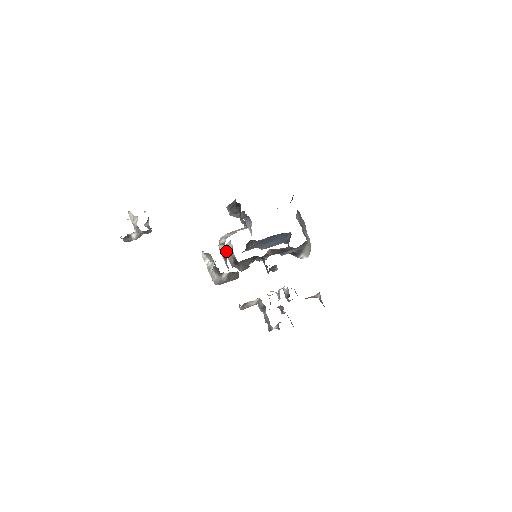
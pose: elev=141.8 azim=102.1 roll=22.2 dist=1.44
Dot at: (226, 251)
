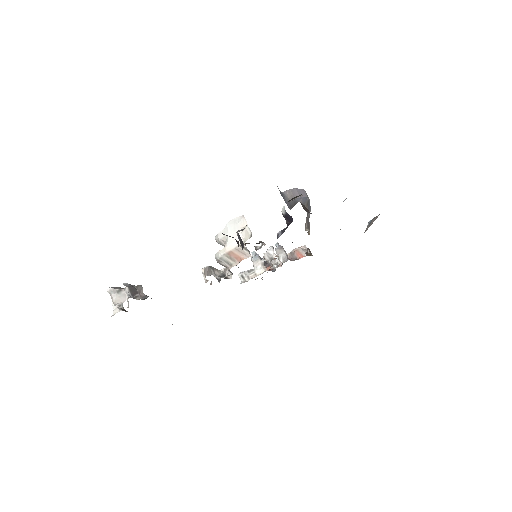
Dot at: occluded
